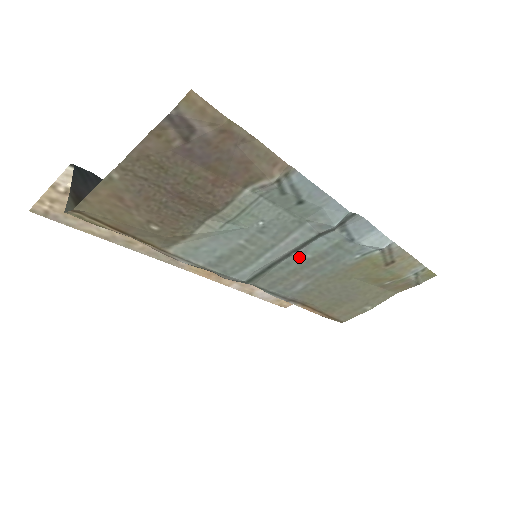
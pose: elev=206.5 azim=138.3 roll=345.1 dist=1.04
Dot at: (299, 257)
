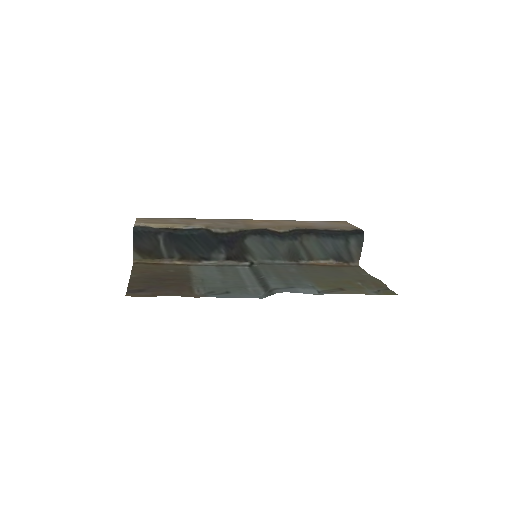
Dot at: (269, 276)
